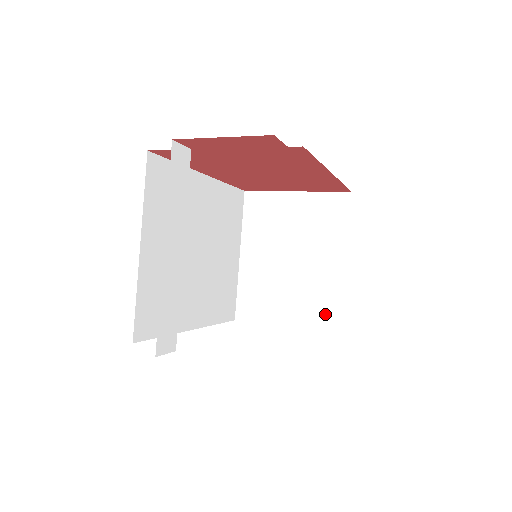
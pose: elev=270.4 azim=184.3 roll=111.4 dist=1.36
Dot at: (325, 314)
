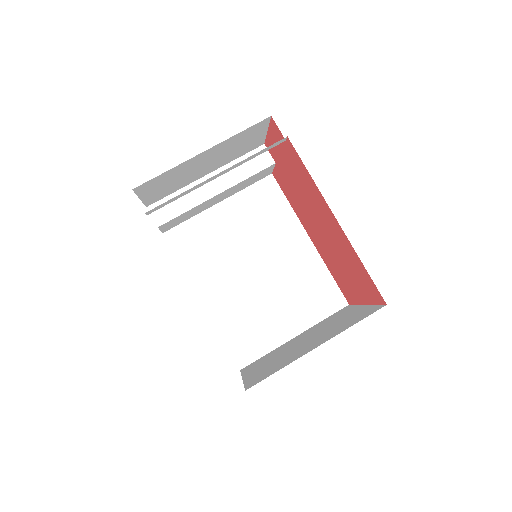
Dot at: (262, 376)
